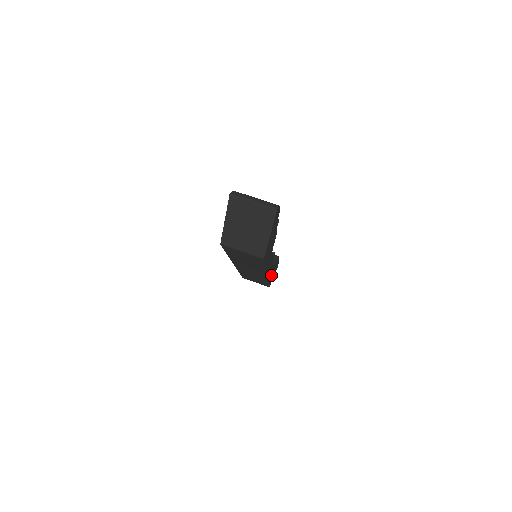
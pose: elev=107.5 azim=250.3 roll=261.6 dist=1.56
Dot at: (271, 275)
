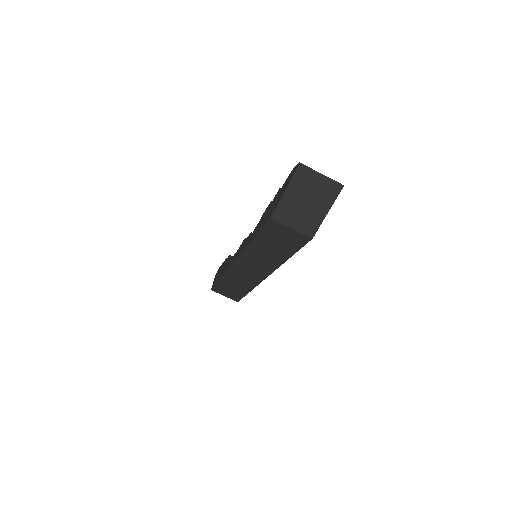
Dot at: occluded
